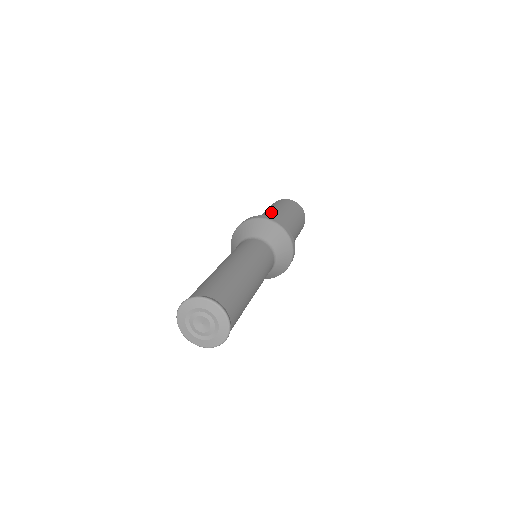
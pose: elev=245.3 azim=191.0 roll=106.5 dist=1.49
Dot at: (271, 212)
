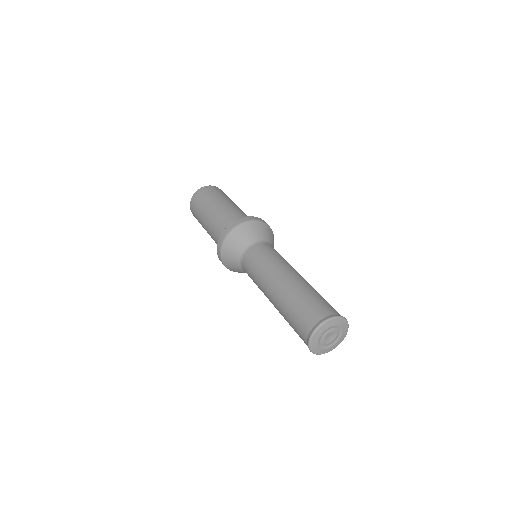
Dot at: (209, 224)
